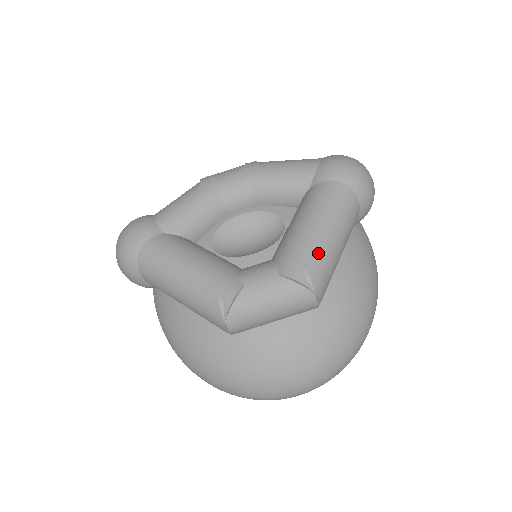
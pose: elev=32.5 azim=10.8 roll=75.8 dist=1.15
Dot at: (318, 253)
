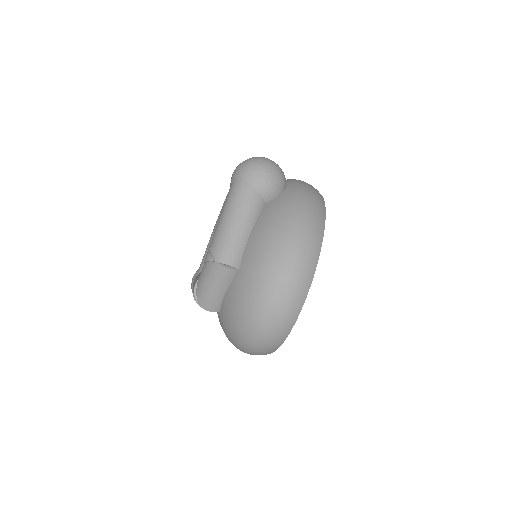
Dot at: (217, 236)
